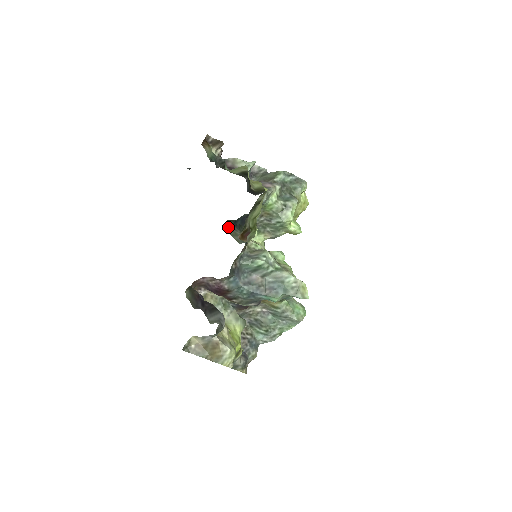
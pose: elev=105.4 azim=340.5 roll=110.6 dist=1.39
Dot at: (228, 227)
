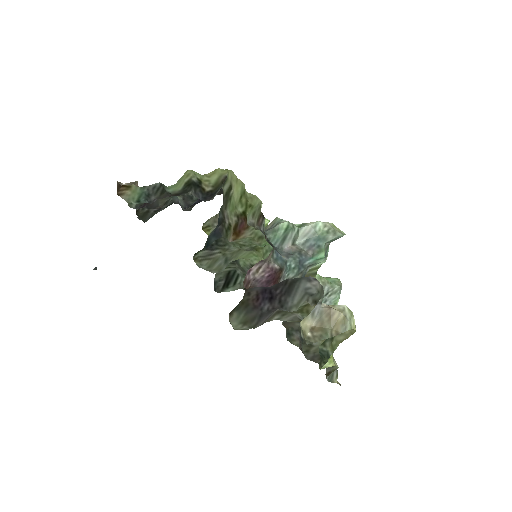
Dot at: (201, 260)
